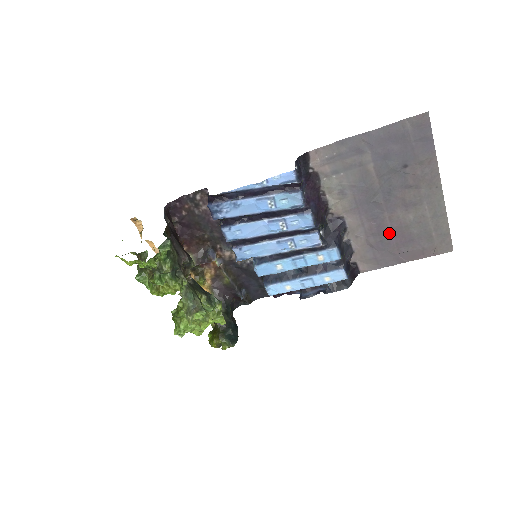
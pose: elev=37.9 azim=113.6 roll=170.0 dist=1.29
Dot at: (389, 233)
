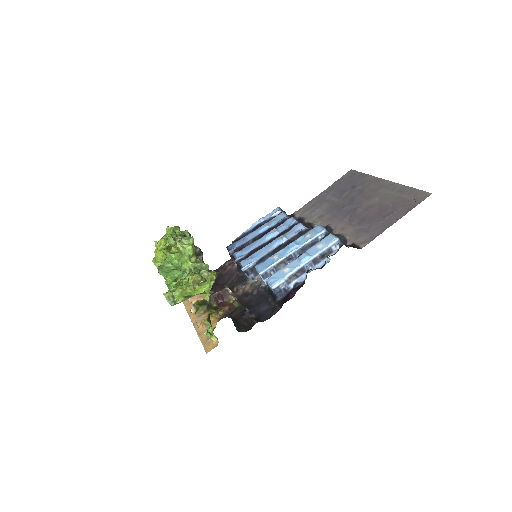
Dot at: (367, 215)
